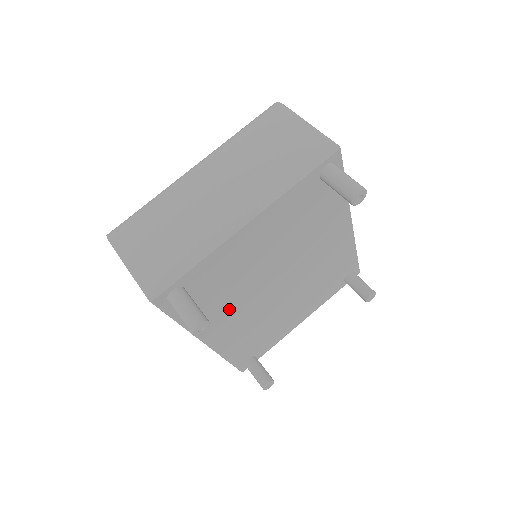
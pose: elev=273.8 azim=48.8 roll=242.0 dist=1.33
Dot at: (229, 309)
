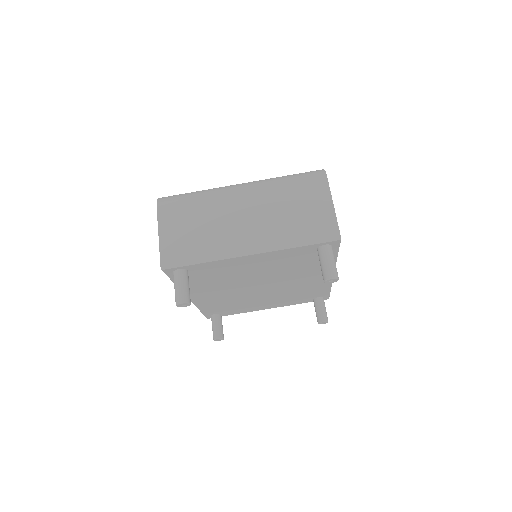
Dot at: (214, 288)
